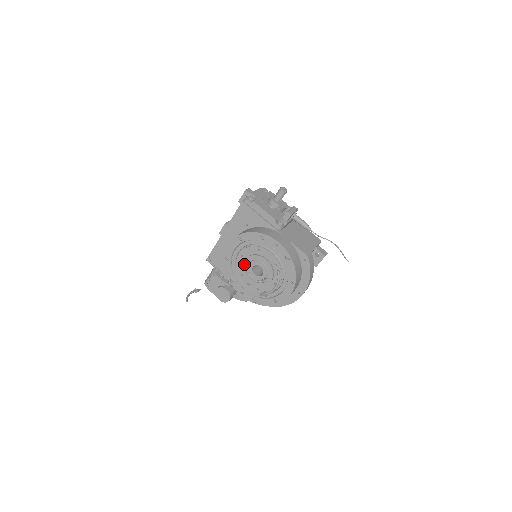
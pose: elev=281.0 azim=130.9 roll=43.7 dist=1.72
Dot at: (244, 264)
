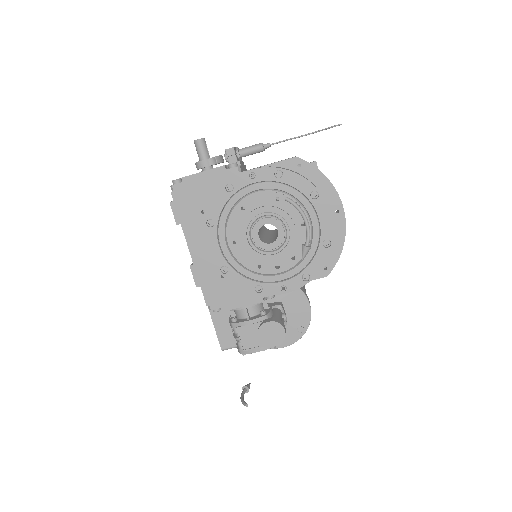
Dot at: (246, 247)
